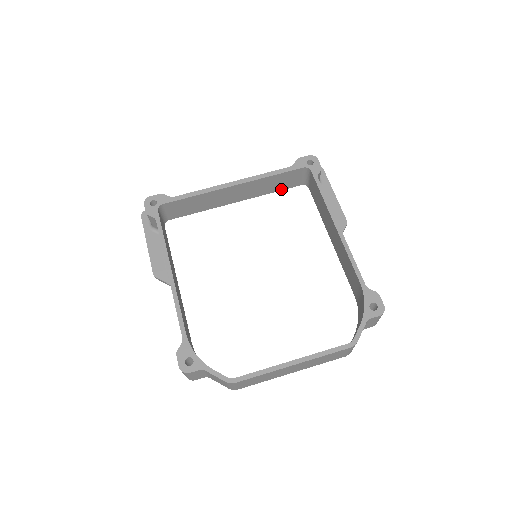
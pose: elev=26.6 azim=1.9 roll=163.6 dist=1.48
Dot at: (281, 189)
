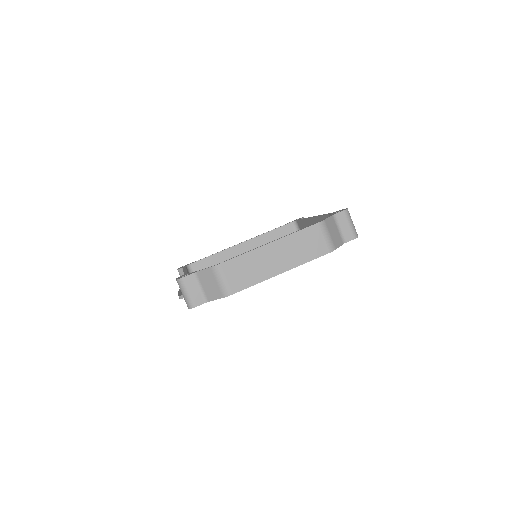
Dot at: occluded
